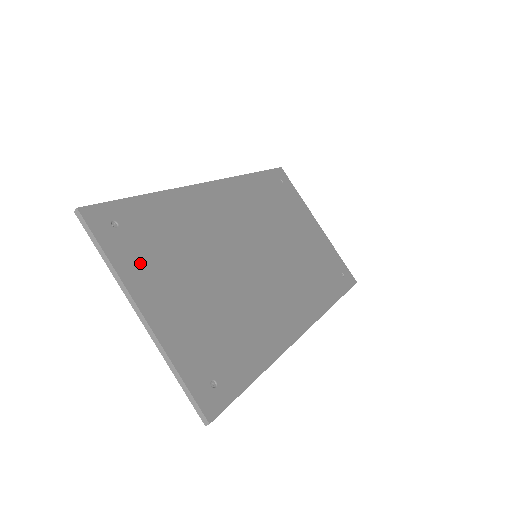
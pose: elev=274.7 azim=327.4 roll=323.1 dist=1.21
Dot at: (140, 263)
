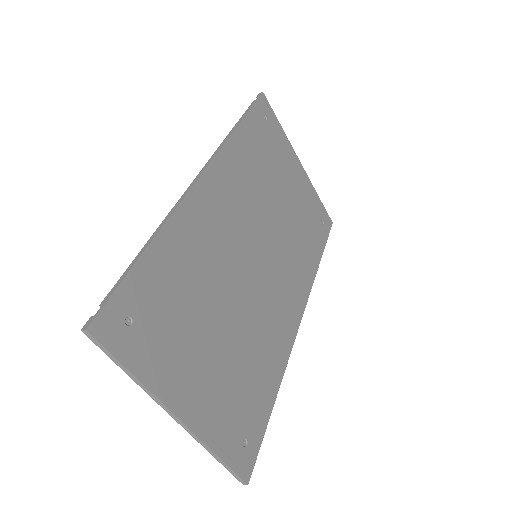
Dot at: (164, 356)
